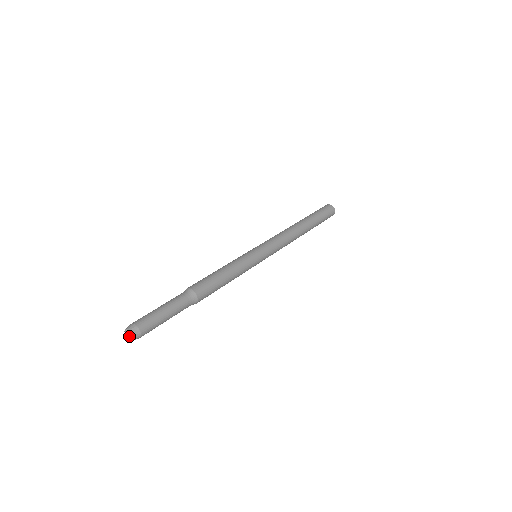
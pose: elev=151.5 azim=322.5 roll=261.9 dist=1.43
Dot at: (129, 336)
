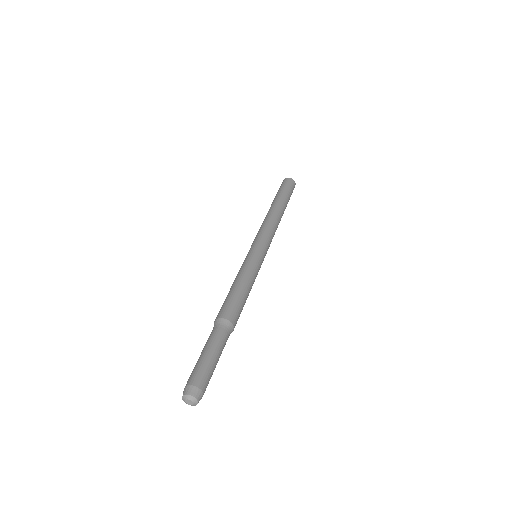
Dot at: (193, 404)
